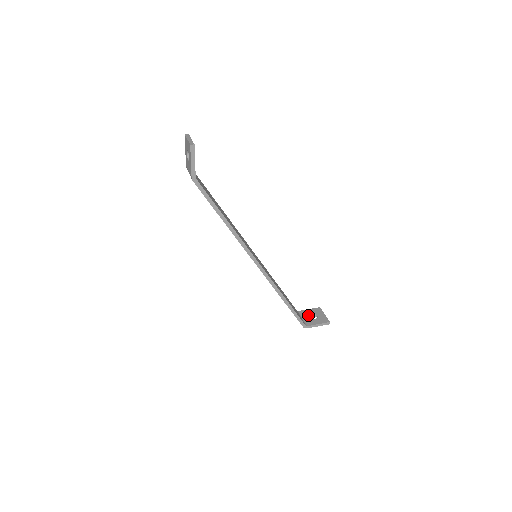
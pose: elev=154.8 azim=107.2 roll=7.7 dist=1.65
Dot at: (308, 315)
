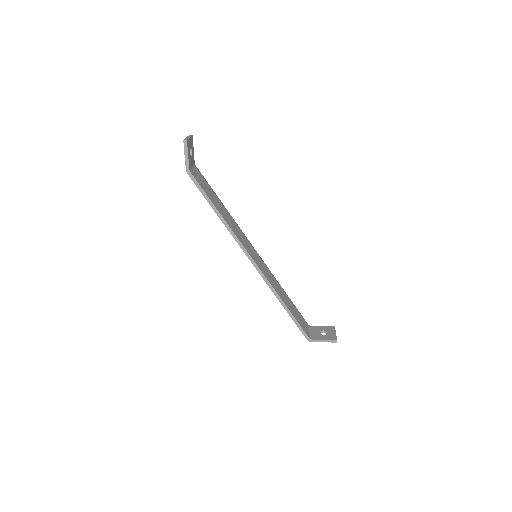
Dot at: (318, 330)
